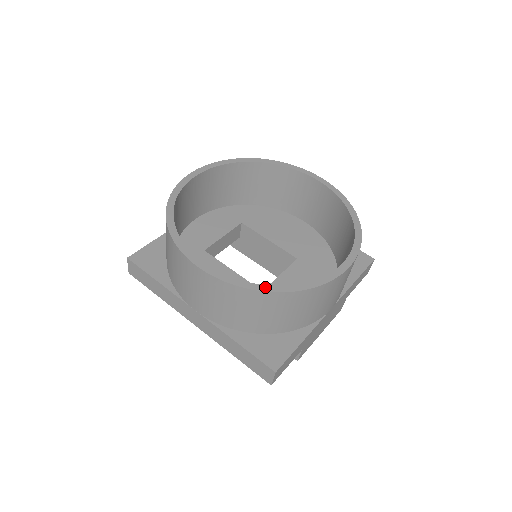
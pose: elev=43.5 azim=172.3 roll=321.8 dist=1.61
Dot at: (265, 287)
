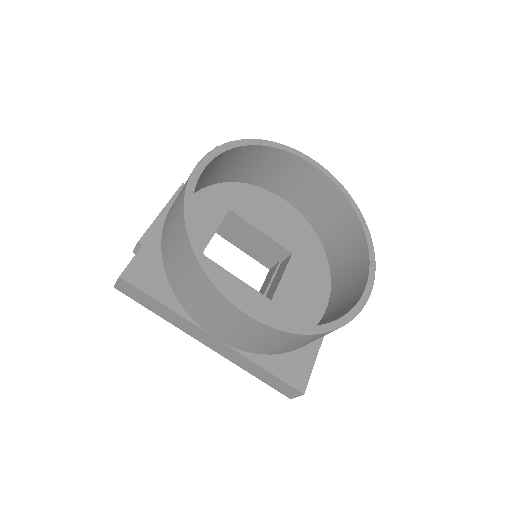
Dot at: (314, 329)
